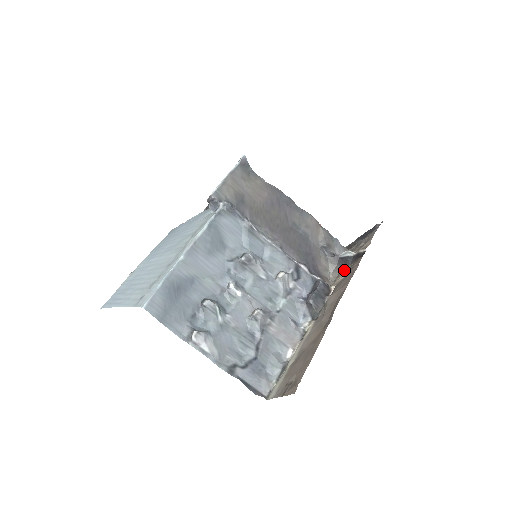
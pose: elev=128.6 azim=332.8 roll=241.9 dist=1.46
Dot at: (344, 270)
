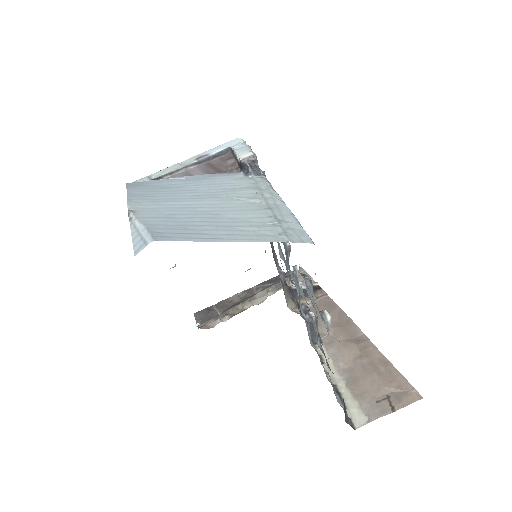
Dot at: (300, 302)
